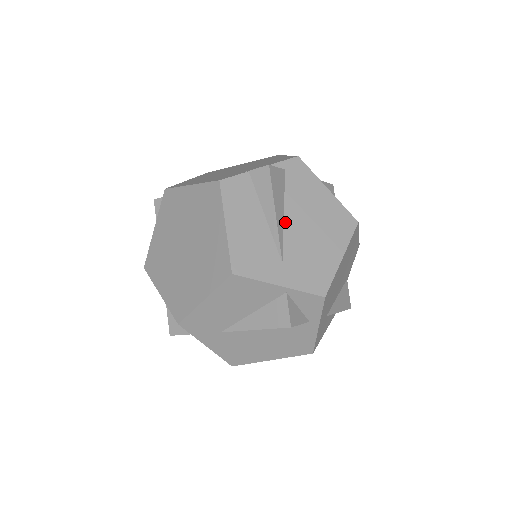
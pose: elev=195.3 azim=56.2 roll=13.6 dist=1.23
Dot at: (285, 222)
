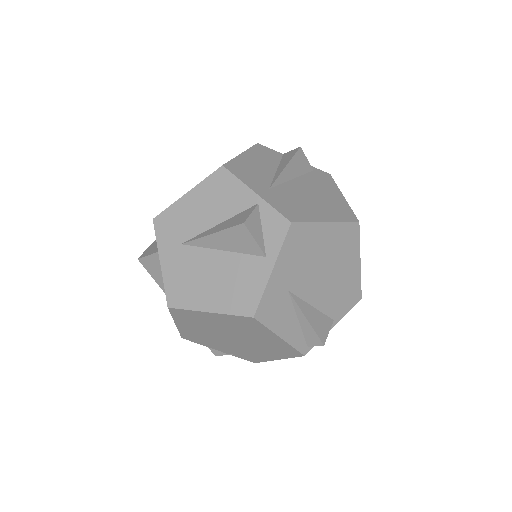
Dot at: (291, 181)
